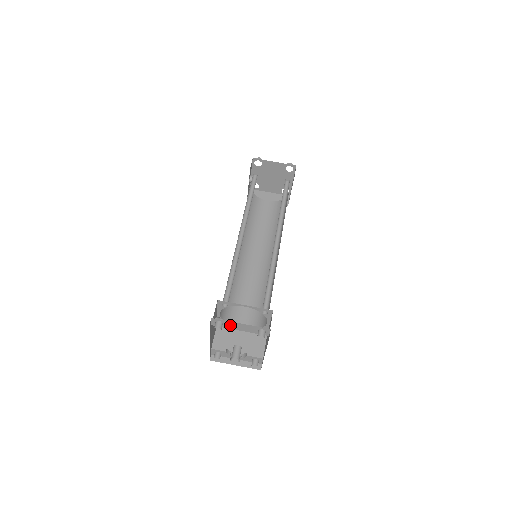
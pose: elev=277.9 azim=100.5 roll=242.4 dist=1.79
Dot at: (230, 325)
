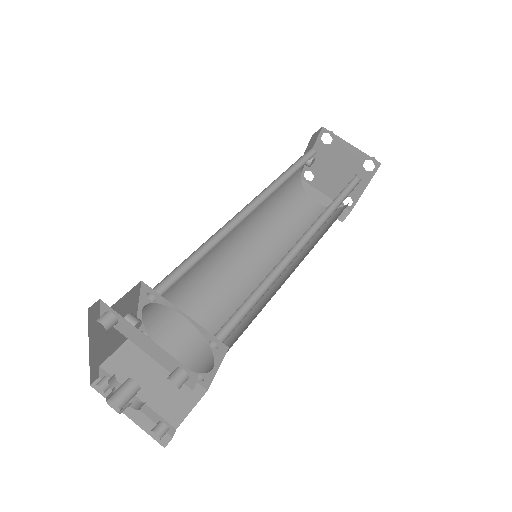
Dot at: (130, 331)
